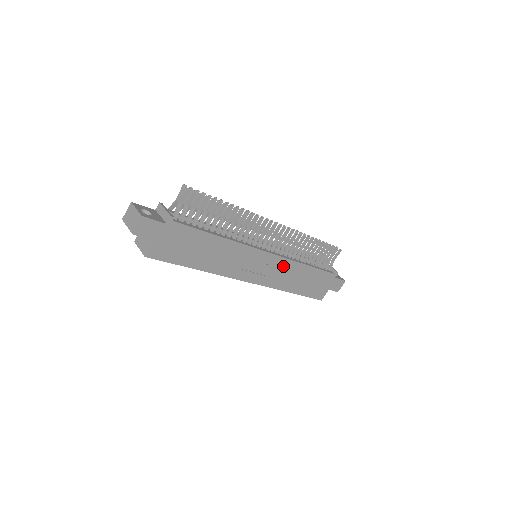
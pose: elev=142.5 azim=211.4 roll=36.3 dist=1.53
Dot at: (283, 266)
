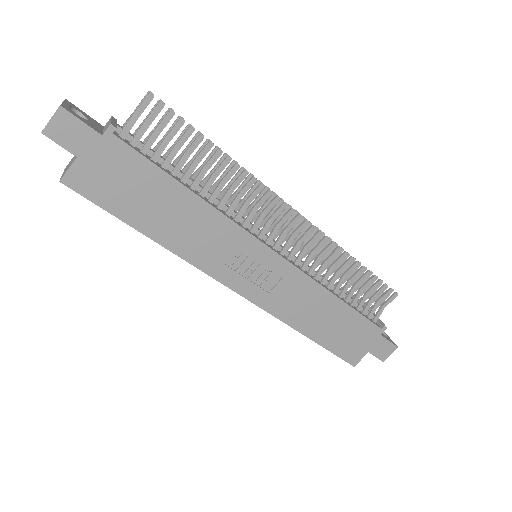
Dot at: (295, 283)
